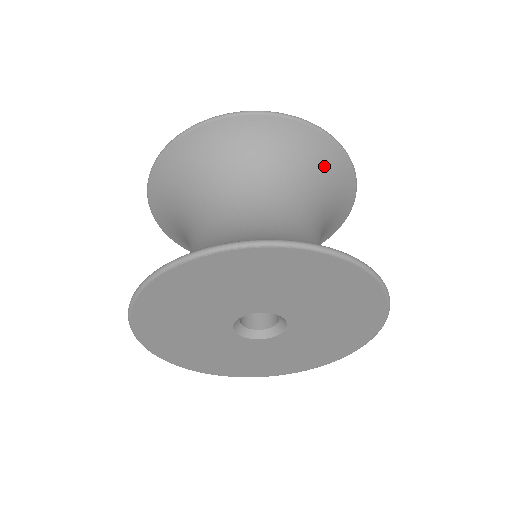
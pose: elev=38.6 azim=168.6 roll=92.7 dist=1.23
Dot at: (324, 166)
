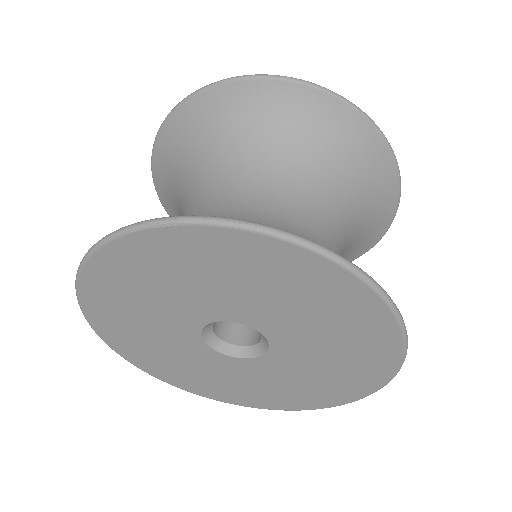
Dot at: (370, 179)
